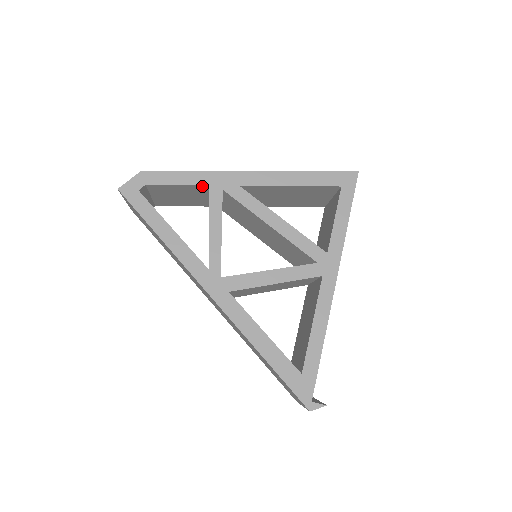
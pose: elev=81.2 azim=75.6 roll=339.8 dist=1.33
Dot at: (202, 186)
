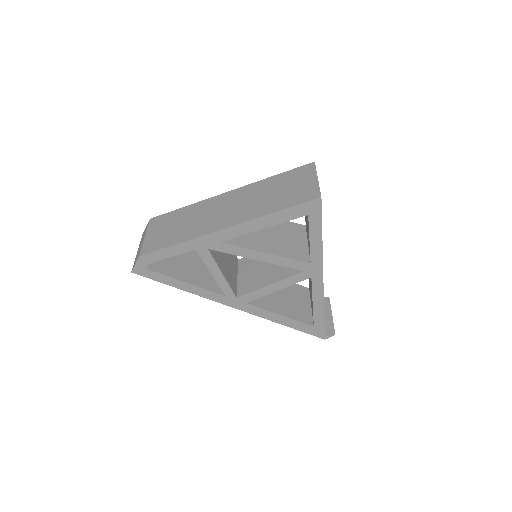
Dot at: (190, 249)
